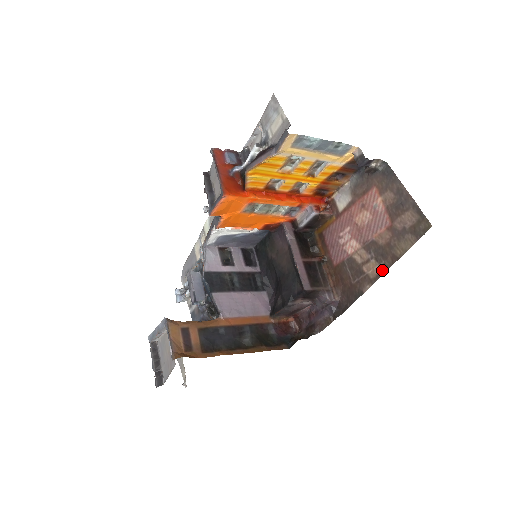
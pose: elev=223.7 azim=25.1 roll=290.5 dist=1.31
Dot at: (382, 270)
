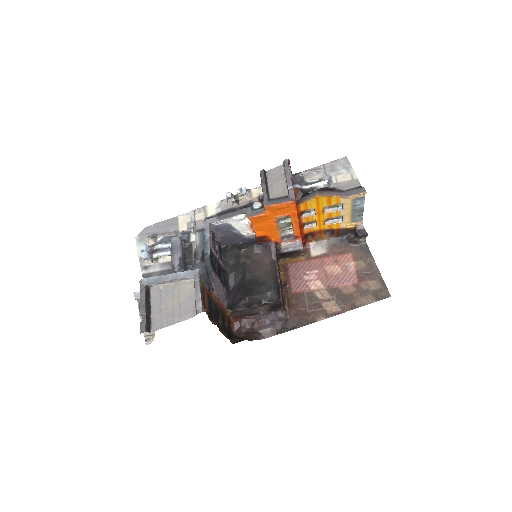
Dot at: (340, 311)
